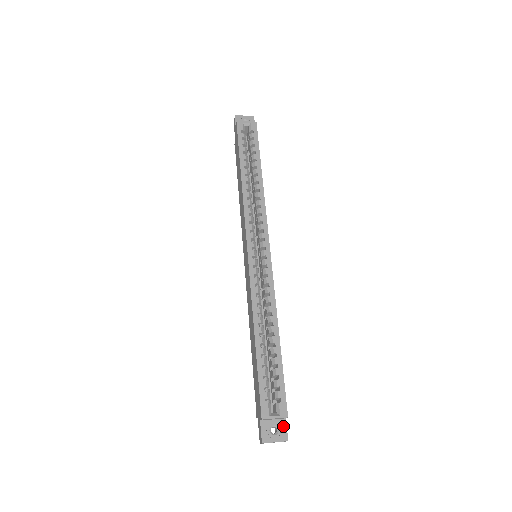
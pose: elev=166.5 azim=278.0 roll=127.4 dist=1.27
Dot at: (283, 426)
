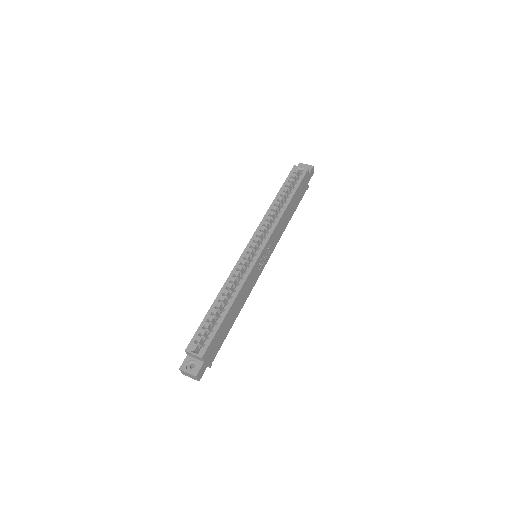
Dot at: (199, 366)
